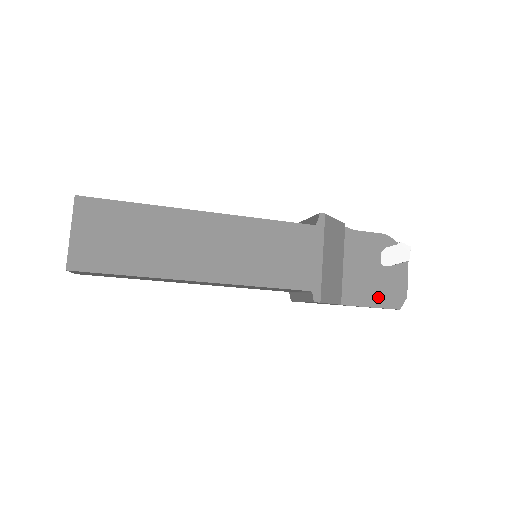
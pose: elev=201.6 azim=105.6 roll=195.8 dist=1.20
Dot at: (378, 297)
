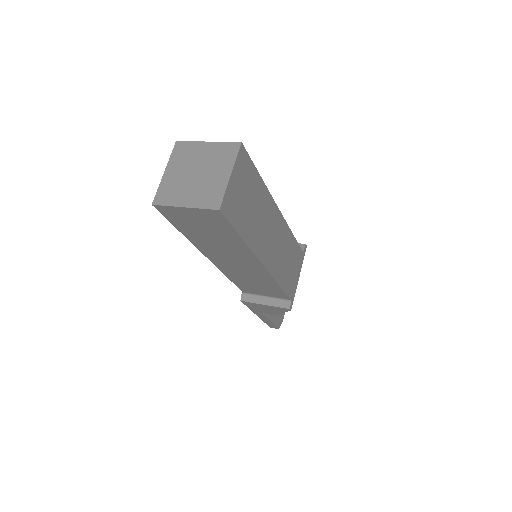
Dot at: (275, 316)
